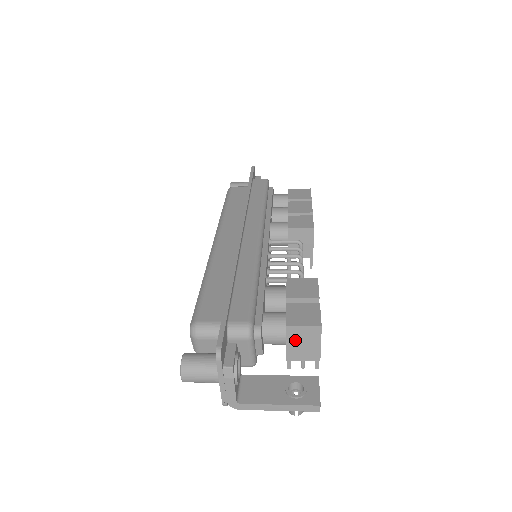
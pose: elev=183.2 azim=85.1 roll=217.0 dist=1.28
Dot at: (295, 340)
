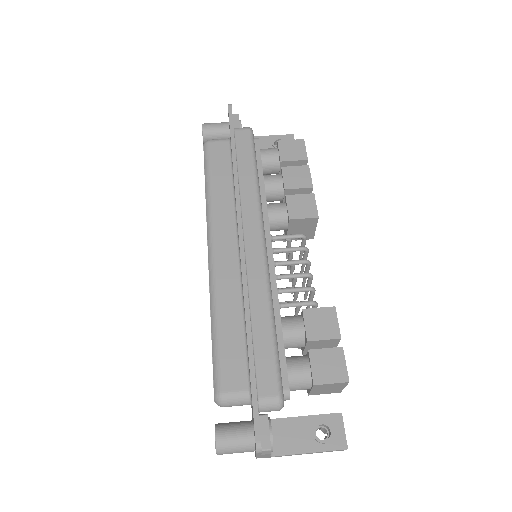
Dot at: (320, 389)
